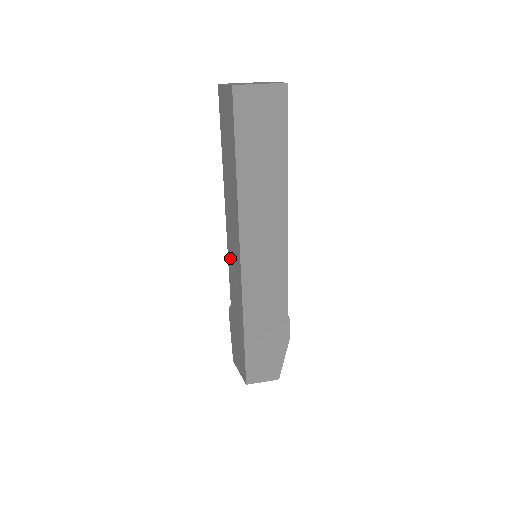
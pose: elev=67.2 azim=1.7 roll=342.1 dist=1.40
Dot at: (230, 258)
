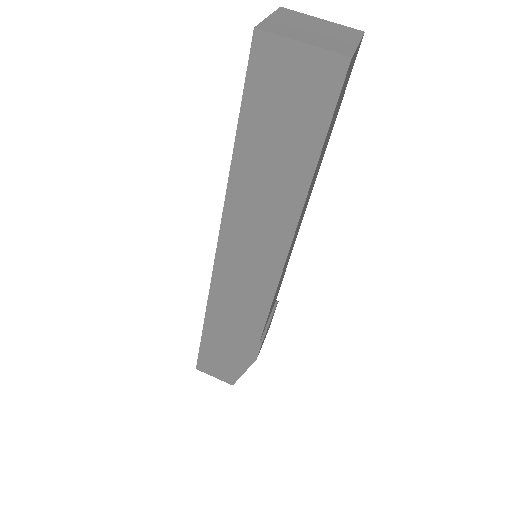
Dot at: occluded
